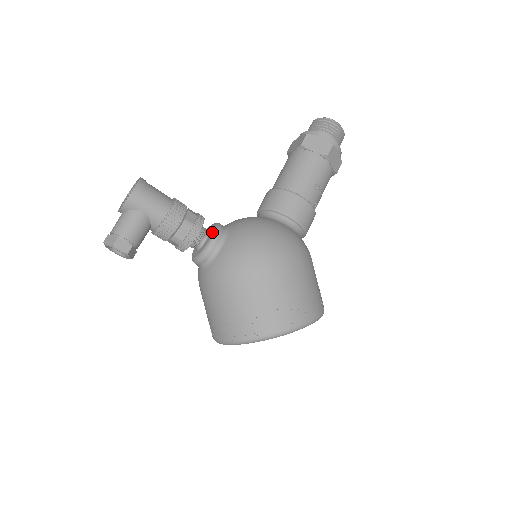
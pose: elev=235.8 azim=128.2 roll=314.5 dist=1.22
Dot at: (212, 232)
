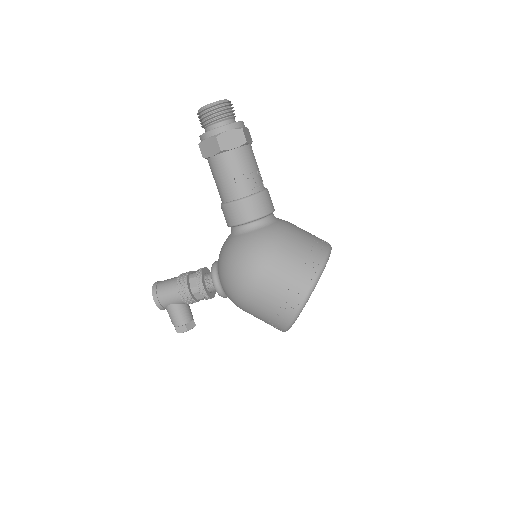
Dot at: occluded
